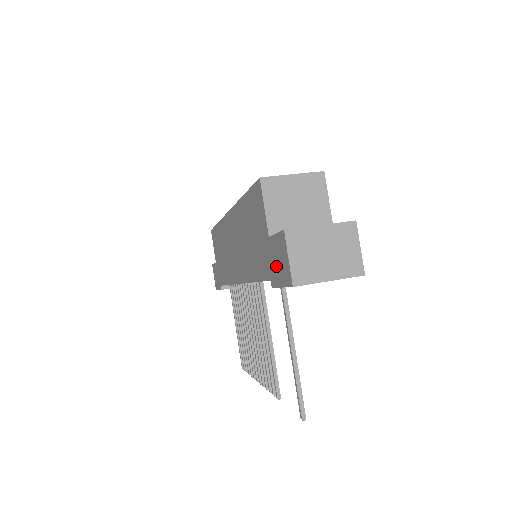
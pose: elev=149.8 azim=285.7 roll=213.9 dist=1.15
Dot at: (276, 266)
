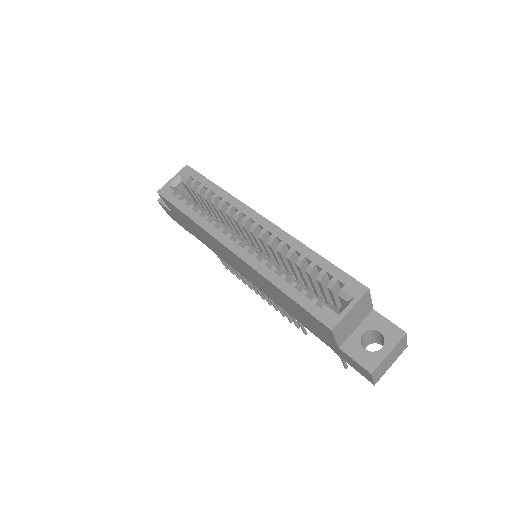
Dot at: (348, 361)
